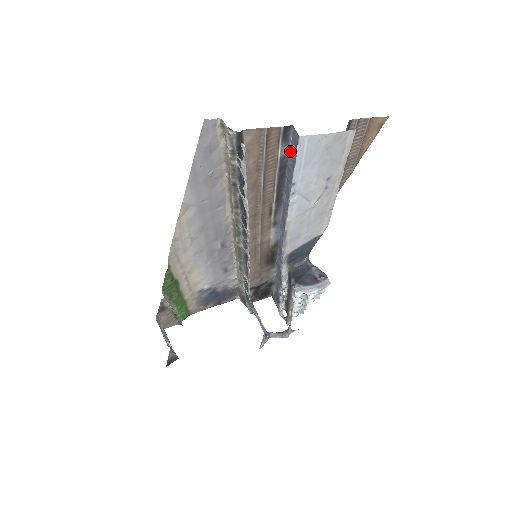
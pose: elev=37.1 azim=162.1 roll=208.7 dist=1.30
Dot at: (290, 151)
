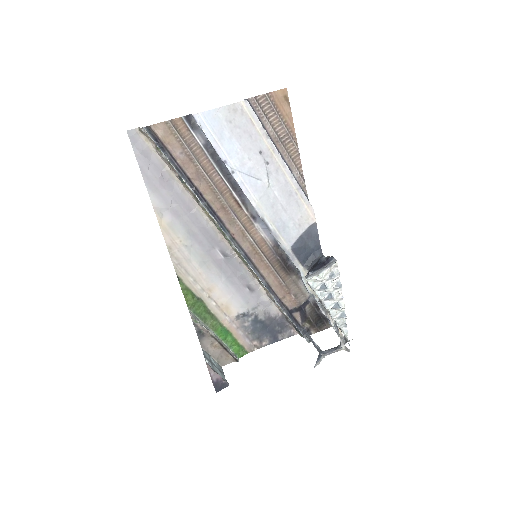
Dot at: occluded
